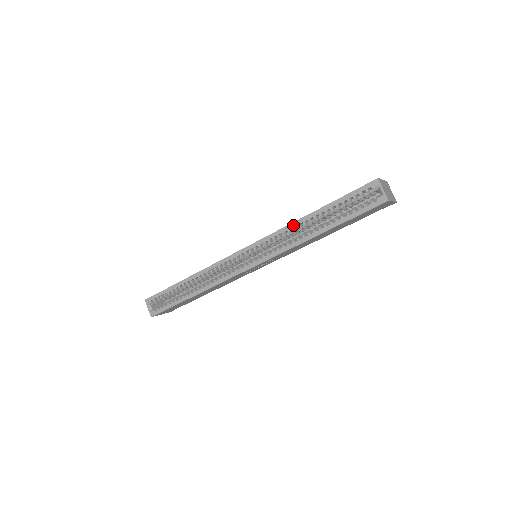
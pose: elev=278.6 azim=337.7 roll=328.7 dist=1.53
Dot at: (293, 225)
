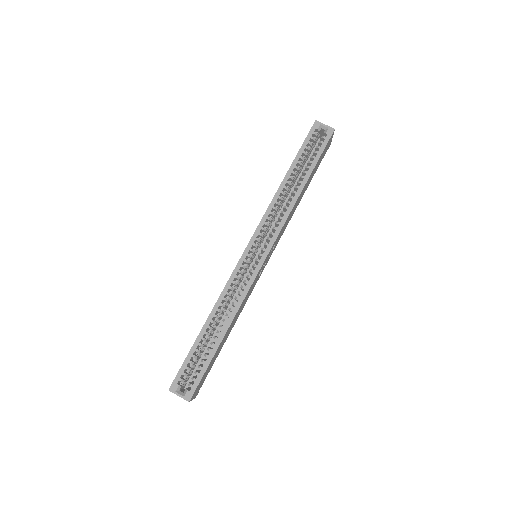
Dot at: (277, 195)
